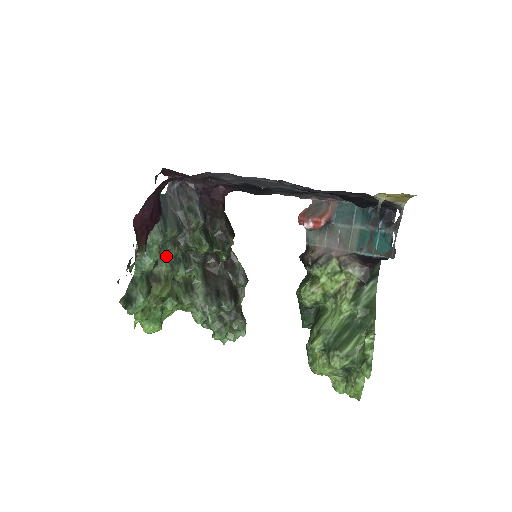
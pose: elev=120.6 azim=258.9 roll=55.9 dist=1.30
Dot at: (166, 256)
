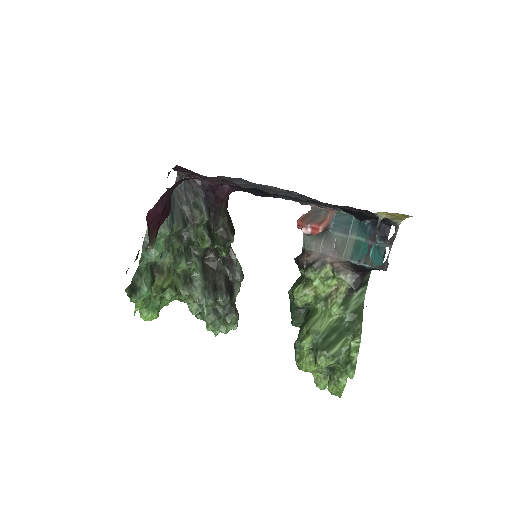
Dot at: (170, 249)
